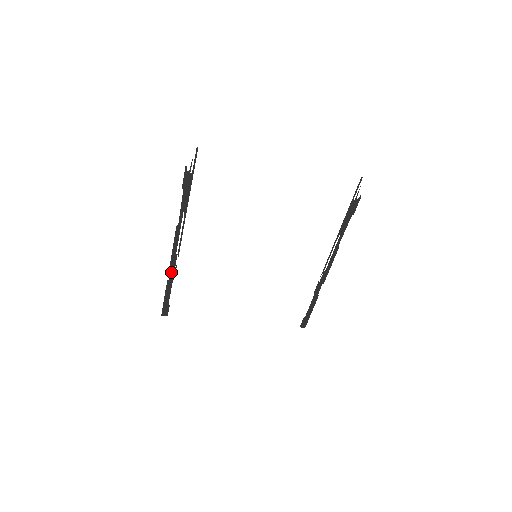
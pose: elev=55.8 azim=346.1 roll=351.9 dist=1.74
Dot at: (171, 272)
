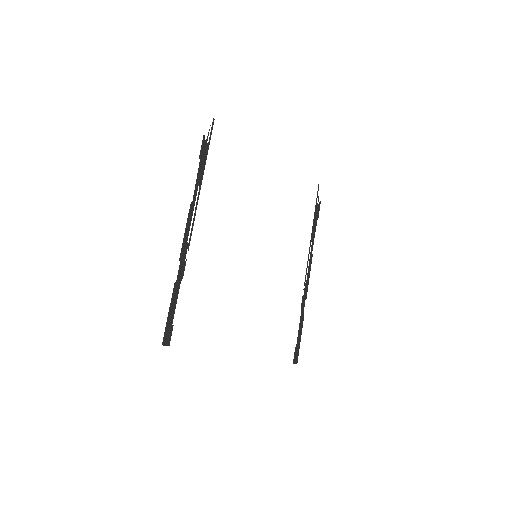
Dot at: (180, 269)
